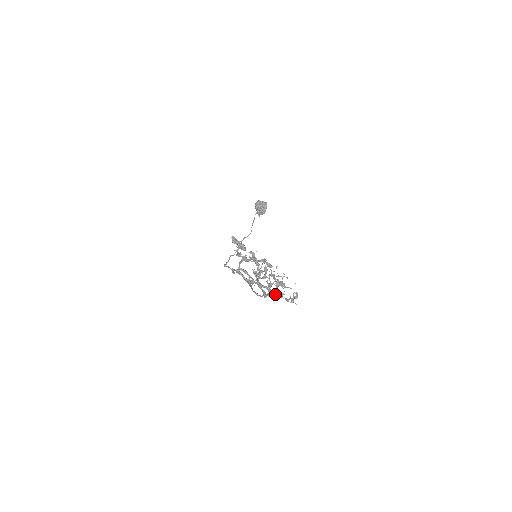
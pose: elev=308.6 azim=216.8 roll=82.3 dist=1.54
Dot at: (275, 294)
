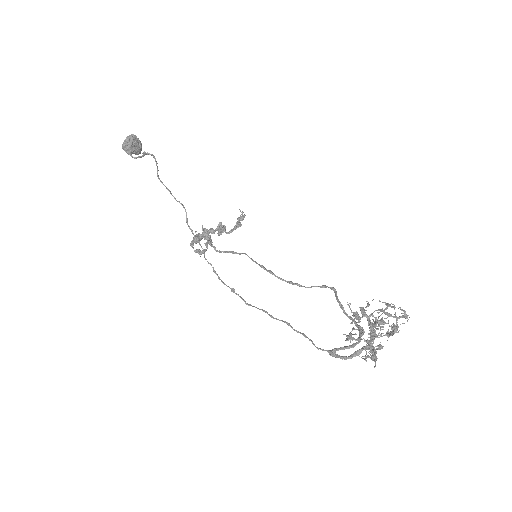
Dot at: (380, 328)
